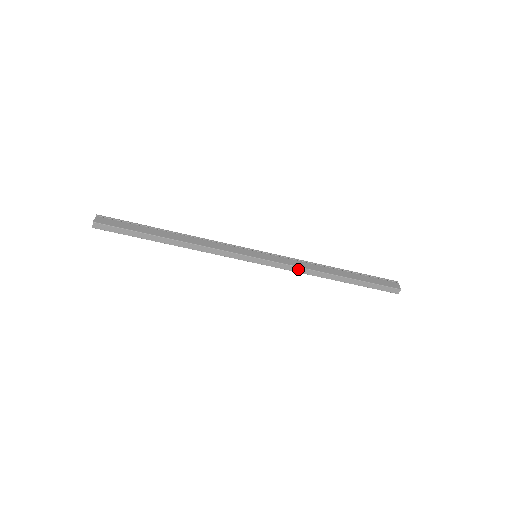
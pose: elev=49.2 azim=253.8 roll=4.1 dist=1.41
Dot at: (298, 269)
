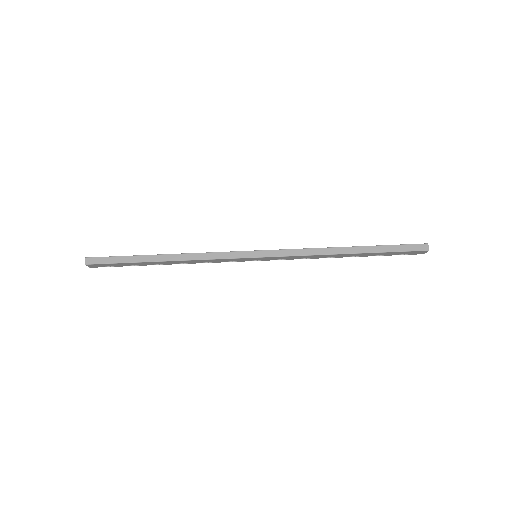
Dot at: (303, 251)
